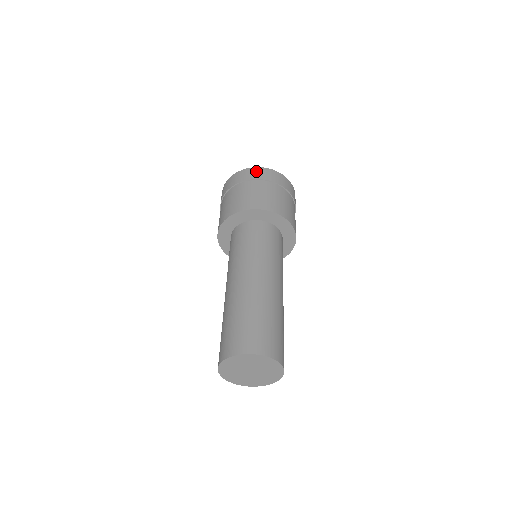
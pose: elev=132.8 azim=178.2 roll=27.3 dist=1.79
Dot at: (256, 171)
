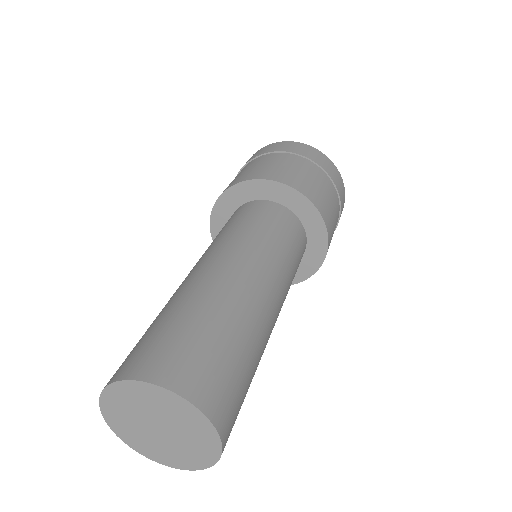
Dot at: (338, 175)
